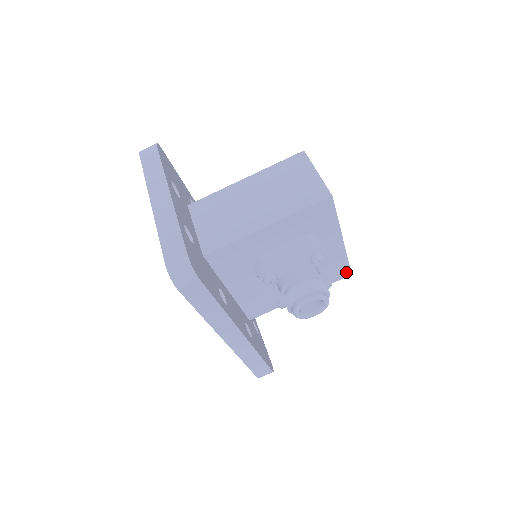
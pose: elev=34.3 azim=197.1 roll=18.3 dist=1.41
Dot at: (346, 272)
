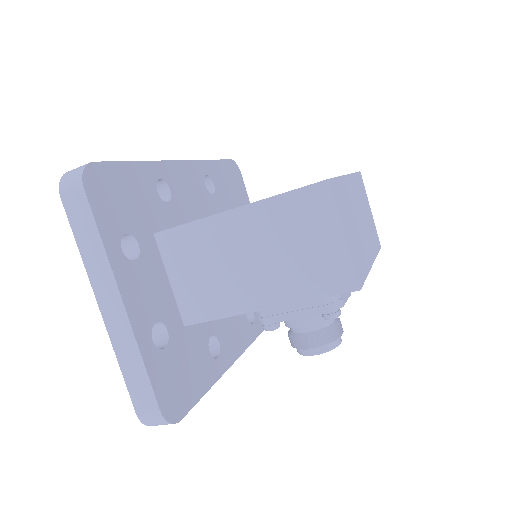
Dot at: occluded
